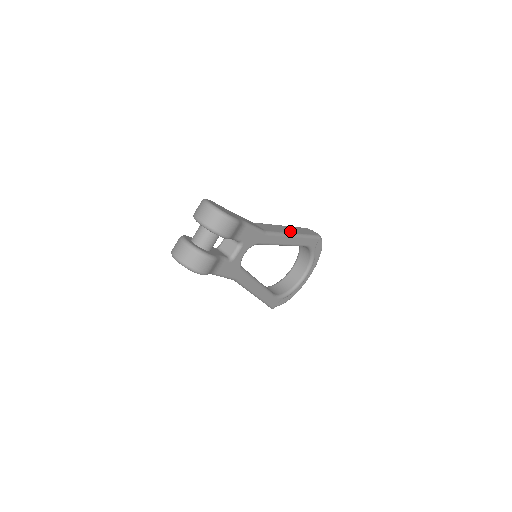
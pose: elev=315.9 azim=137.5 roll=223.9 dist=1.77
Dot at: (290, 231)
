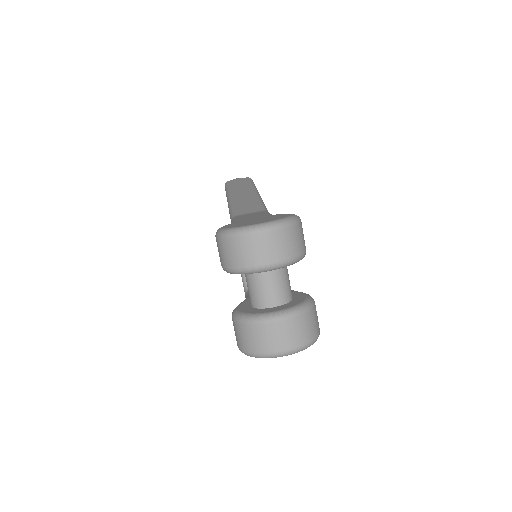
Dot at: (249, 193)
